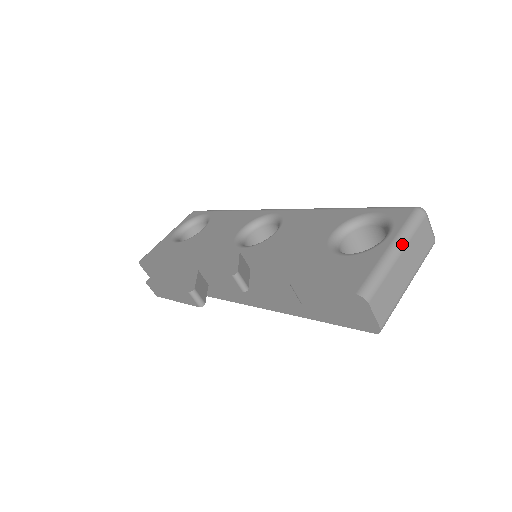
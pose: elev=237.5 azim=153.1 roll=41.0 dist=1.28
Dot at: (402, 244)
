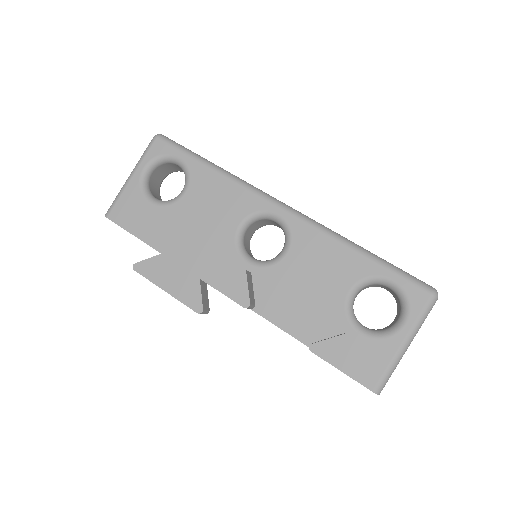
Dot at: (413, 337)
